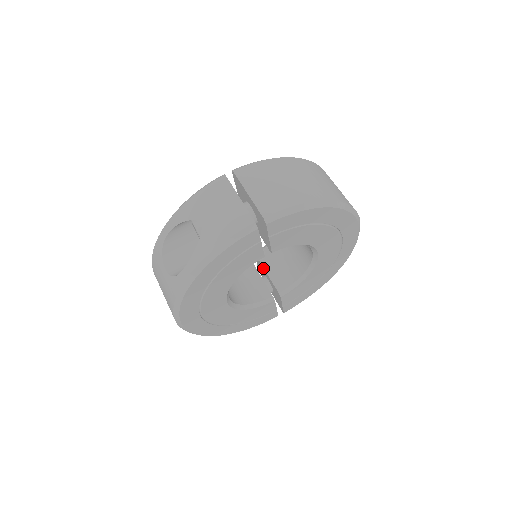
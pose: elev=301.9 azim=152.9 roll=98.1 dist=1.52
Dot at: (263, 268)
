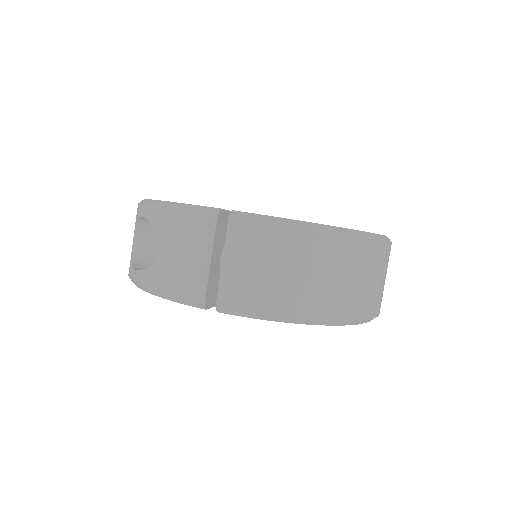
Dot at: occluded
